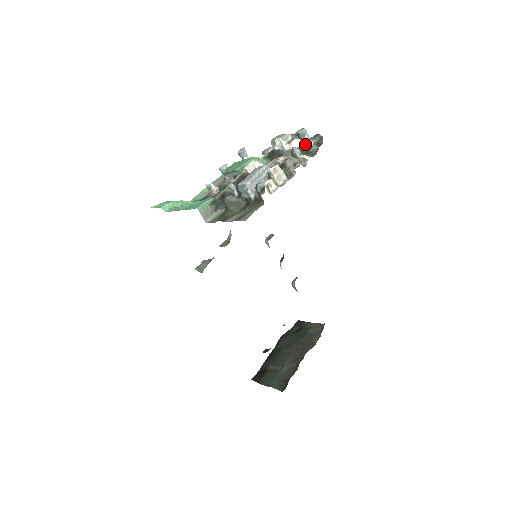
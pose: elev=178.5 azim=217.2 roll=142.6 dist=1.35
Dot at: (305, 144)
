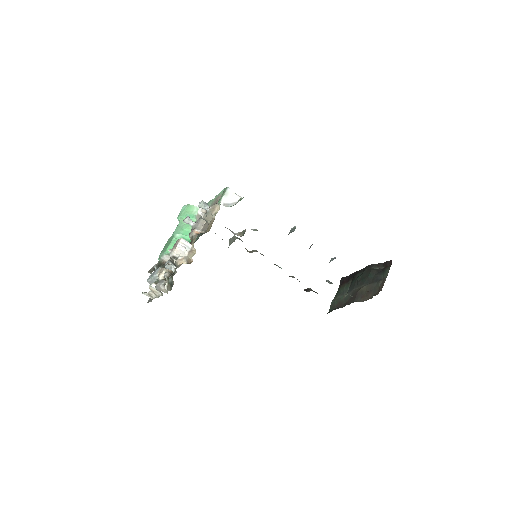
Dot at: (175, 271)
